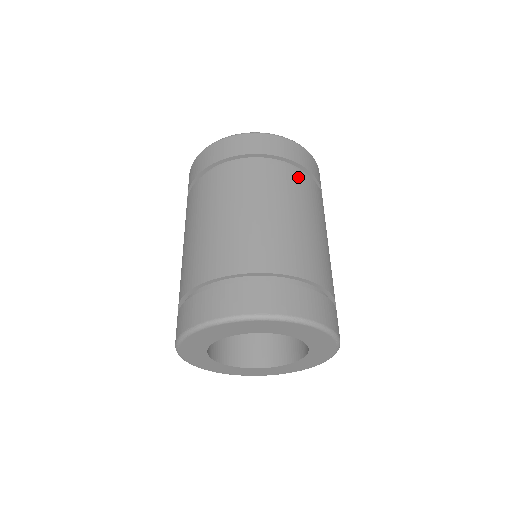
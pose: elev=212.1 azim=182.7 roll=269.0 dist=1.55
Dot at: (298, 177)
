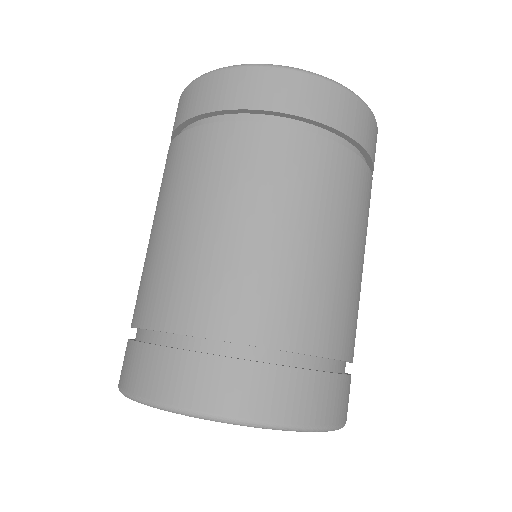
Dot at: (291, 145)
